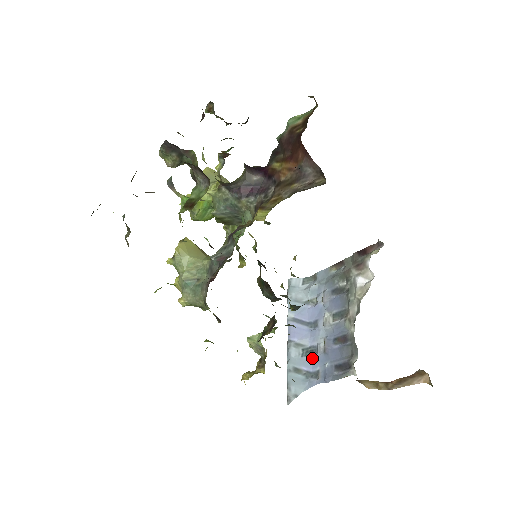
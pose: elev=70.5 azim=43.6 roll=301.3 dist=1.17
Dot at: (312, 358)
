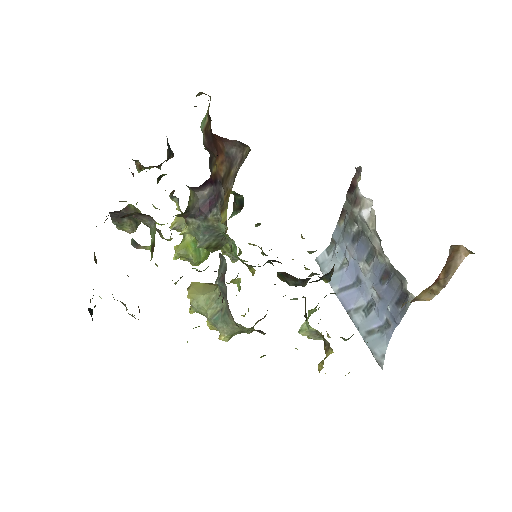
Dot at: (375, 312)
